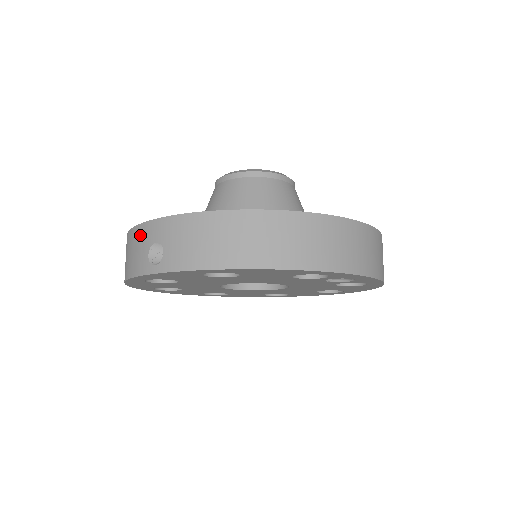
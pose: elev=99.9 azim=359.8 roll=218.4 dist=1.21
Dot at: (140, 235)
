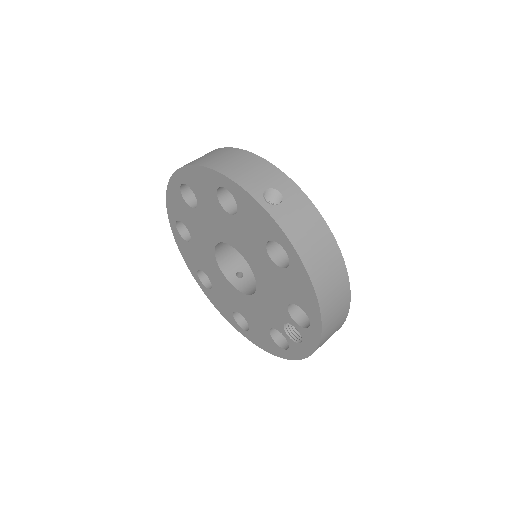
Dot at: (270, 171)
